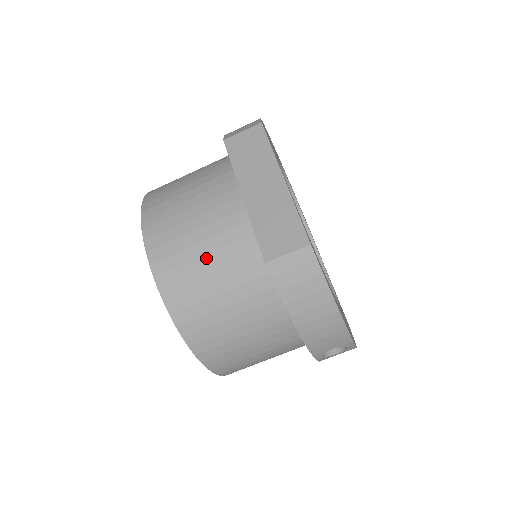
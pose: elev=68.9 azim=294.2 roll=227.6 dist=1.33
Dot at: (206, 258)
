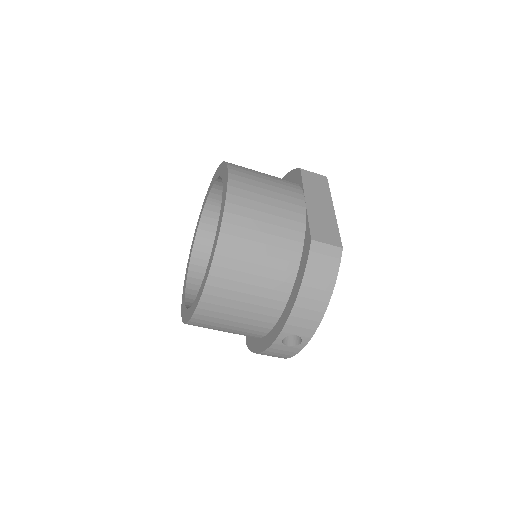
Dot at: (267, 215)
